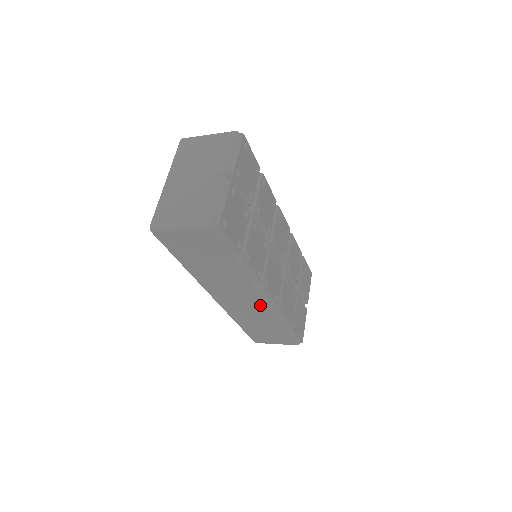
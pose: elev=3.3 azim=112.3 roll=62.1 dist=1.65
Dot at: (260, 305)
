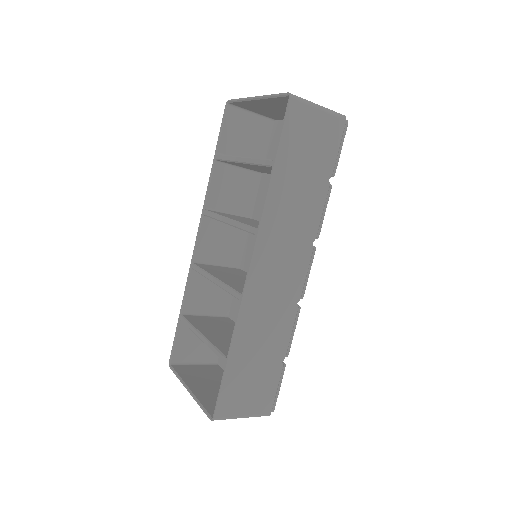
Dot at: (294, 287)
